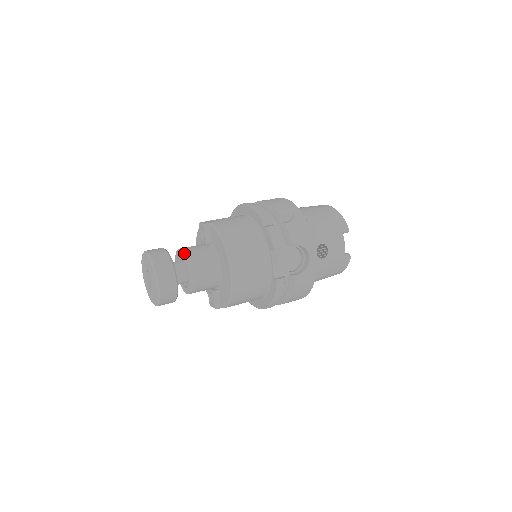
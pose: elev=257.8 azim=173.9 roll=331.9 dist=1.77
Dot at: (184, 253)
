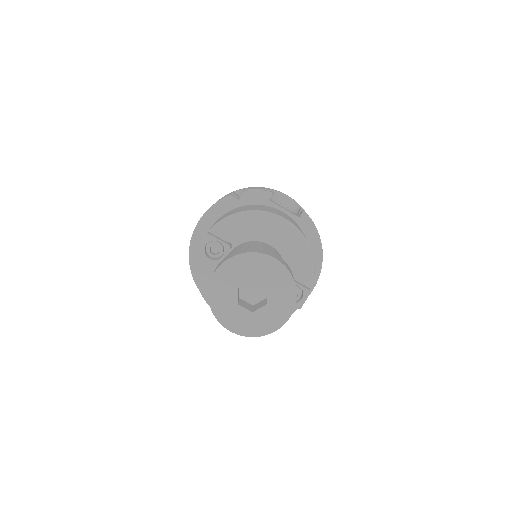
Dot at: occluded
